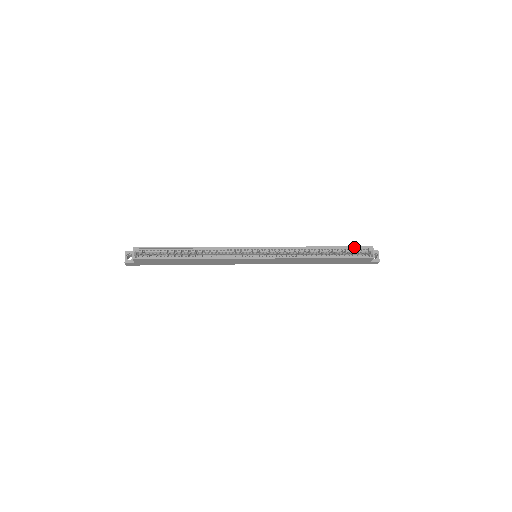
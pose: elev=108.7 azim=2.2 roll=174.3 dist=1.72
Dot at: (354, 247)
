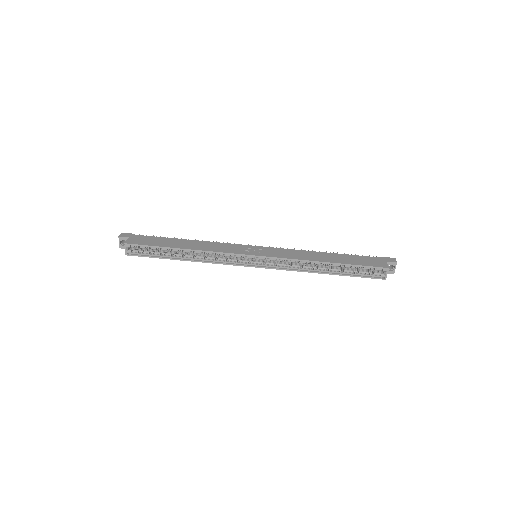
Dot at: (366, 267)
